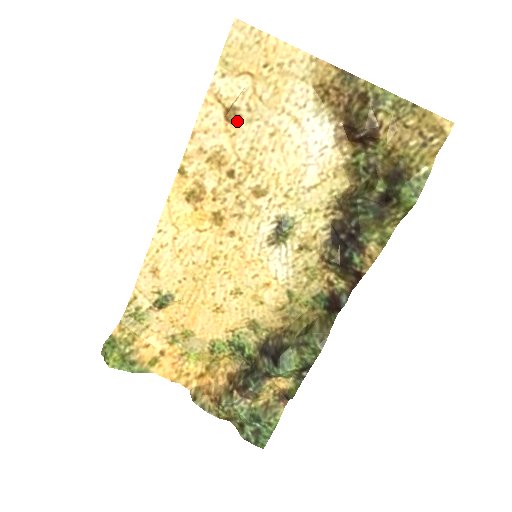
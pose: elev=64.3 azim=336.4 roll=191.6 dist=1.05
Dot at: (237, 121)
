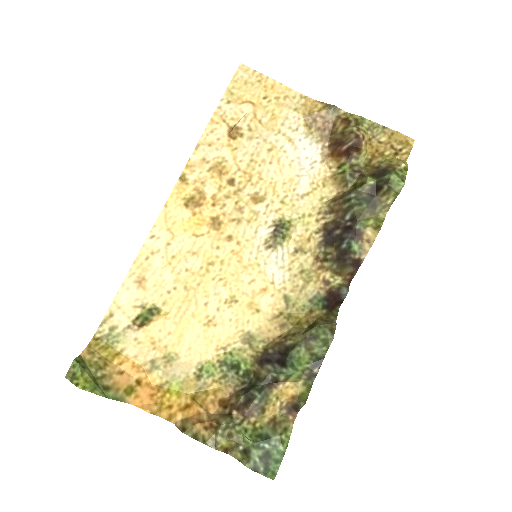
Dot at: (239, 138)
